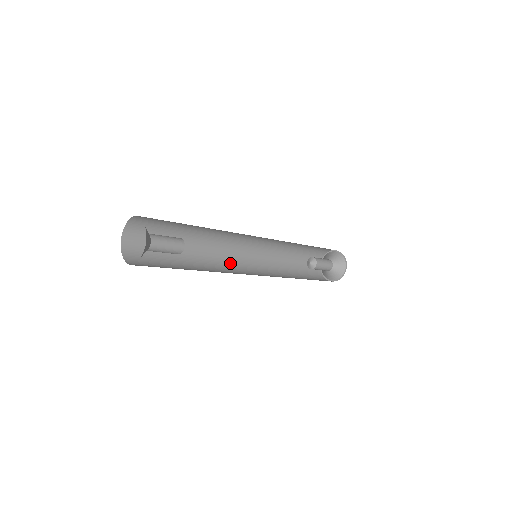
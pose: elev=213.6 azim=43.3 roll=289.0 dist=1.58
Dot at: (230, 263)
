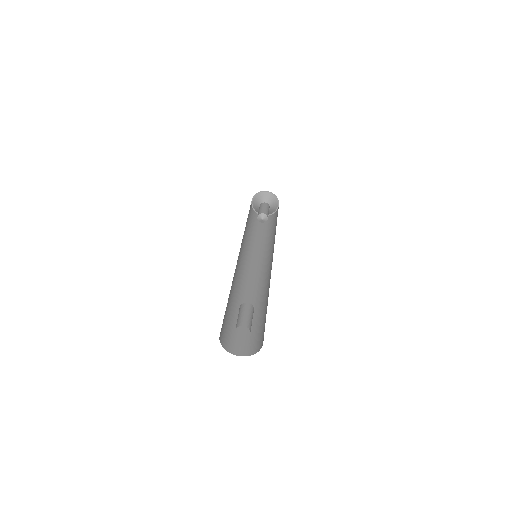
Dot at: (237, 266)
